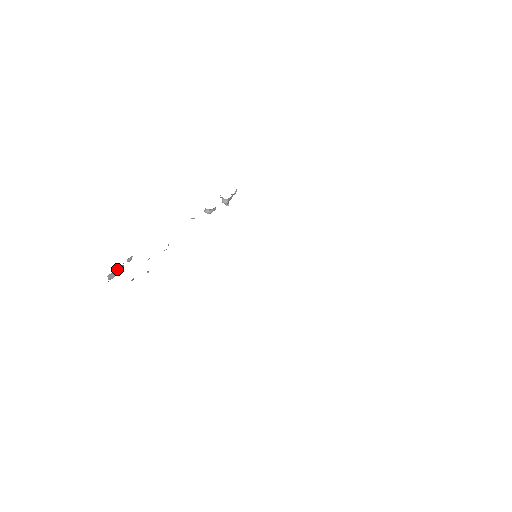
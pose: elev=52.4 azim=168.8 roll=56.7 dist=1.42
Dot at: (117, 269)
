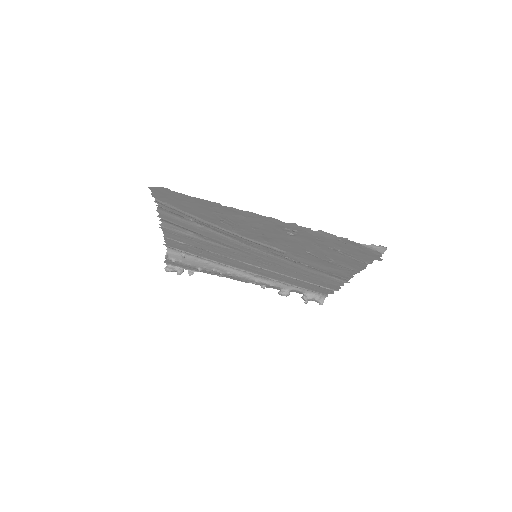
Dot at: (177, 268)
